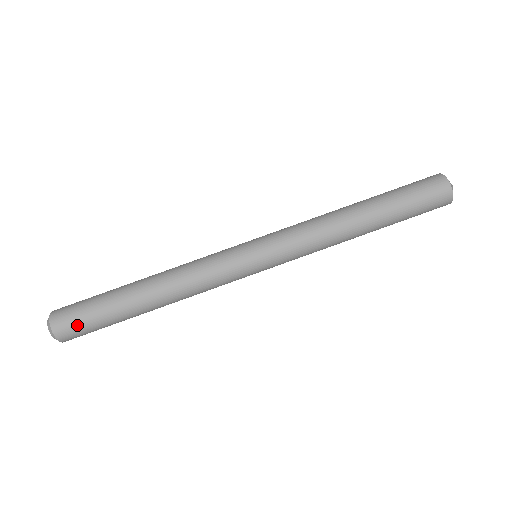
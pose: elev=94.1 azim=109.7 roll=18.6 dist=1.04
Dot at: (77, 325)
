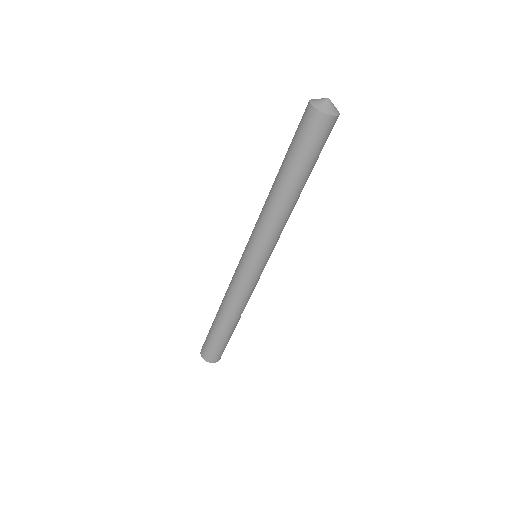
Dot at: (214, 353)
